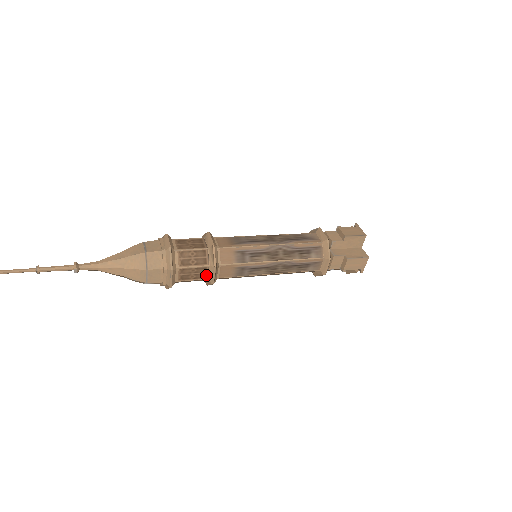
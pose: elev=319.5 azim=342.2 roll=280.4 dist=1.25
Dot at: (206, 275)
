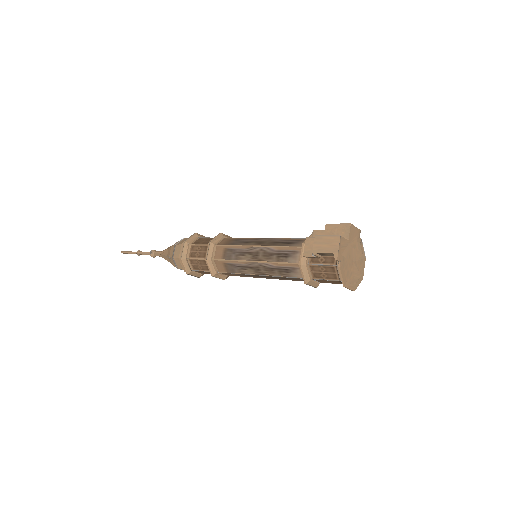
Dot at: occluded
